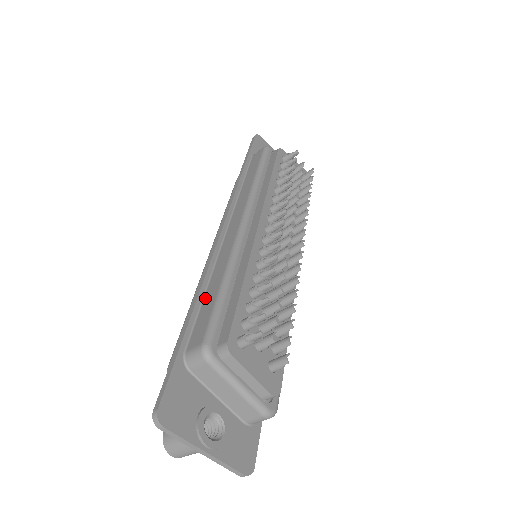
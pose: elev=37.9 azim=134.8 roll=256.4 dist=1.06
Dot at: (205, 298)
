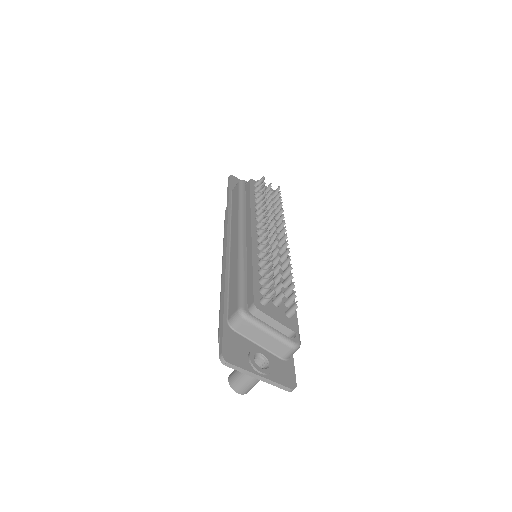
Dot at: (230, 286)
